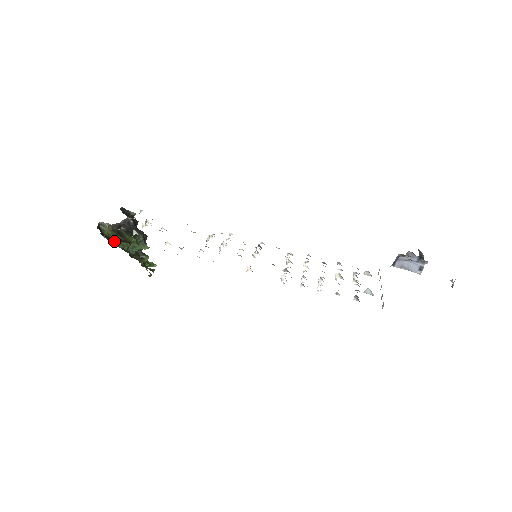
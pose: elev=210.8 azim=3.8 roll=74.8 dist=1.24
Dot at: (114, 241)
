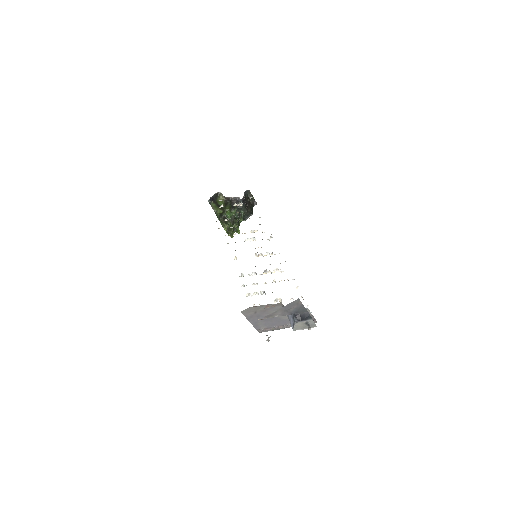
Dot at: (216, 206)
